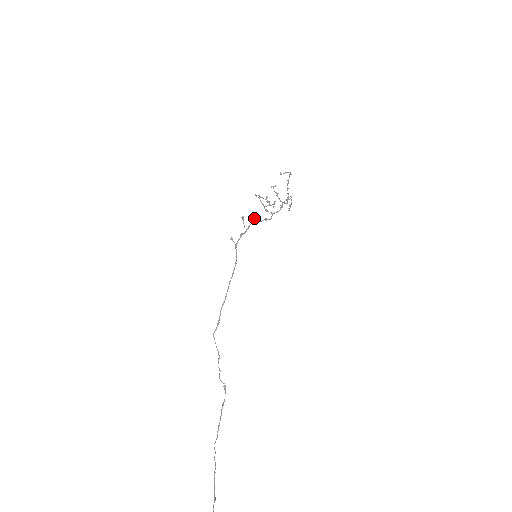
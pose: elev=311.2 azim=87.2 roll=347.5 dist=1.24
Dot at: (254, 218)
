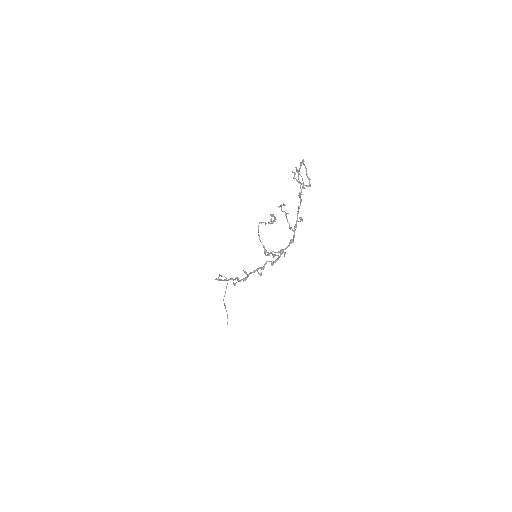
Dot at: occluded
